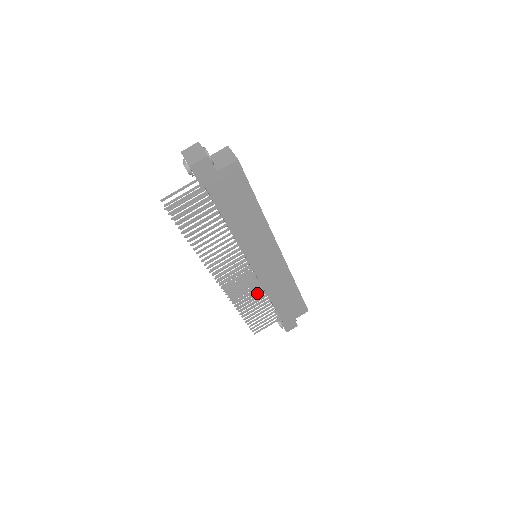
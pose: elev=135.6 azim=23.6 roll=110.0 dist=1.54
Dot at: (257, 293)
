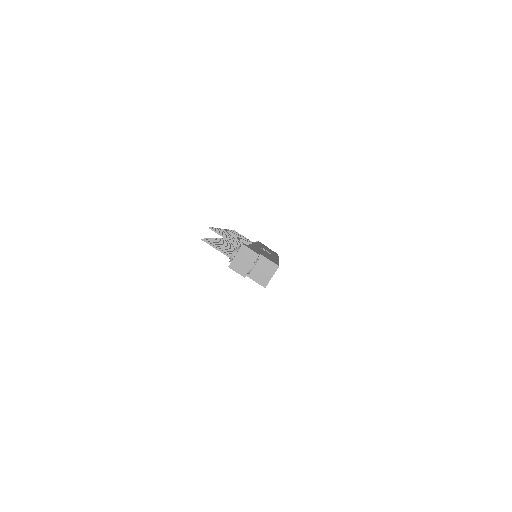
Dot at: occluded
